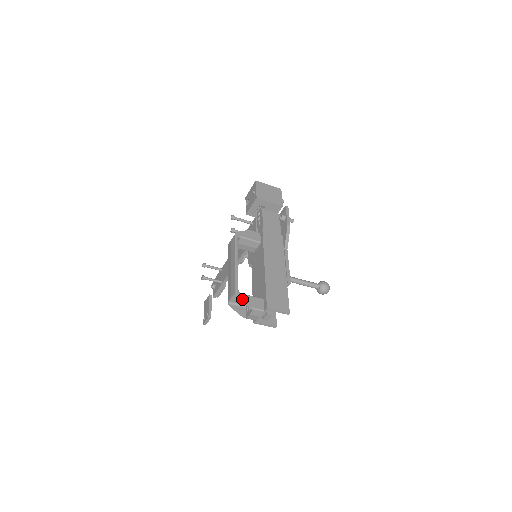
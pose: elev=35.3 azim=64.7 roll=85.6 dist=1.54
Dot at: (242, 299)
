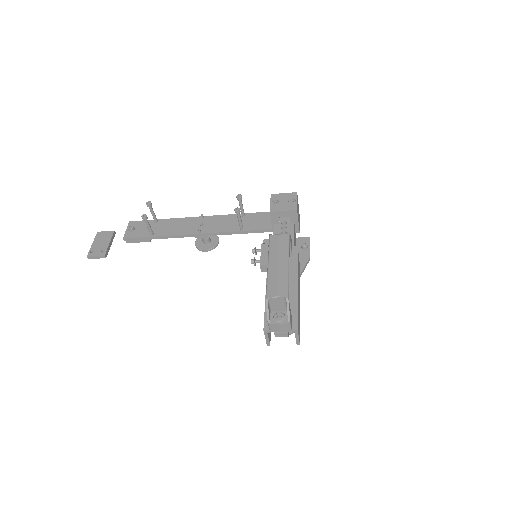
Dot at: (289, 307)
